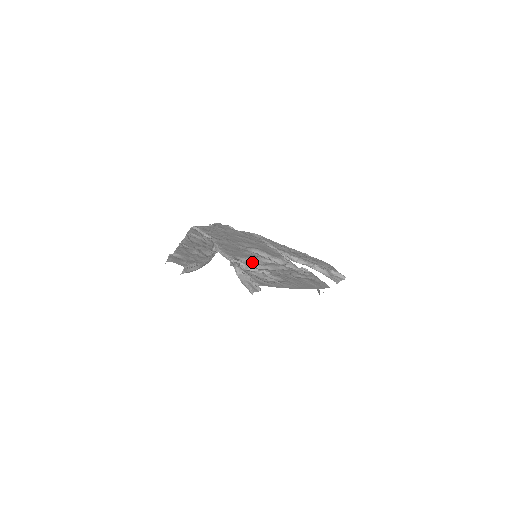
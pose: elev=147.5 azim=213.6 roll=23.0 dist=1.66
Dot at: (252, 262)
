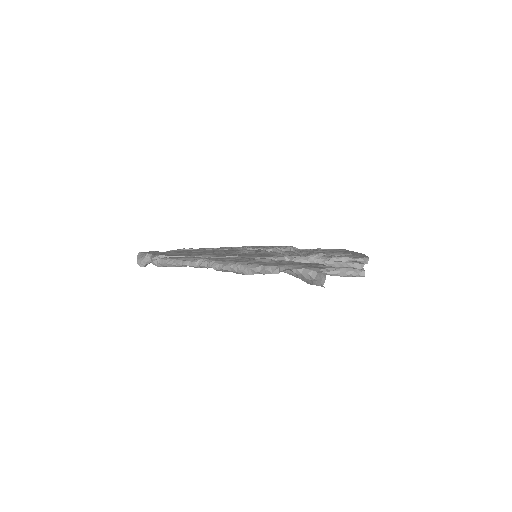
Dot at: occluded
